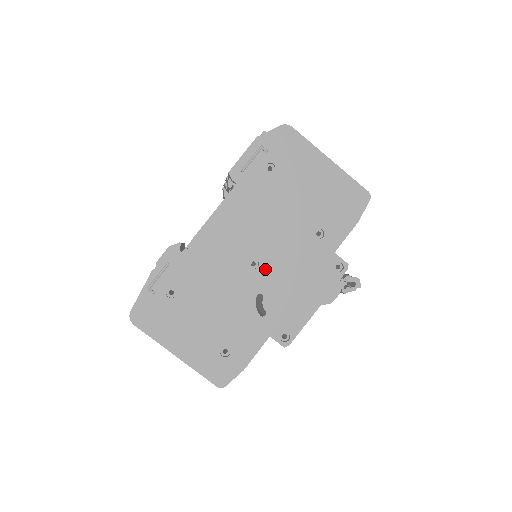
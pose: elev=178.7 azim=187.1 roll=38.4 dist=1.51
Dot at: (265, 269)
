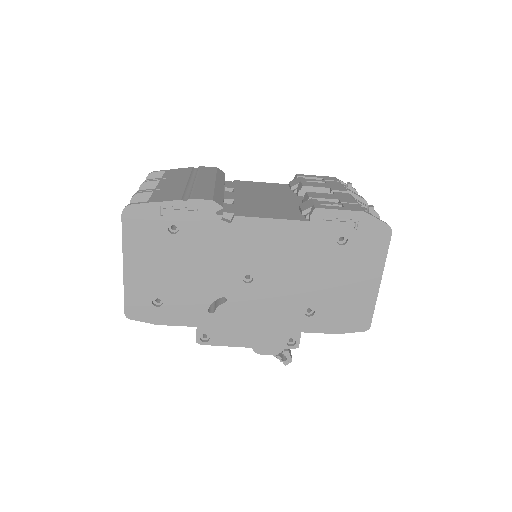
Dot at: (250, 290)
